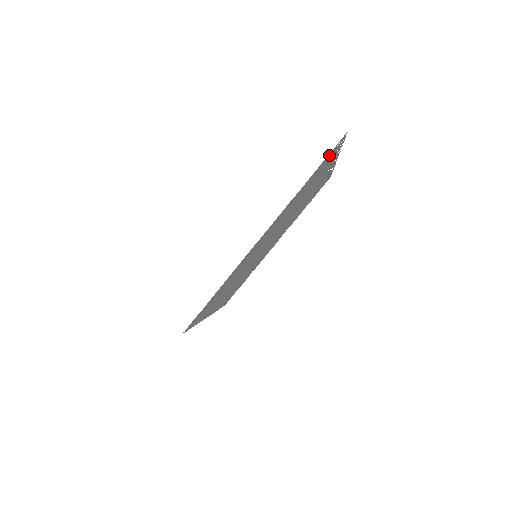
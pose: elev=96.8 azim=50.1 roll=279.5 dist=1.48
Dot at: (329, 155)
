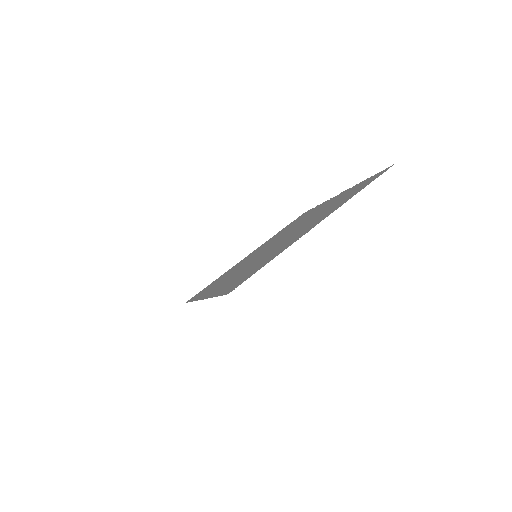
Dot at: (229, 289)
